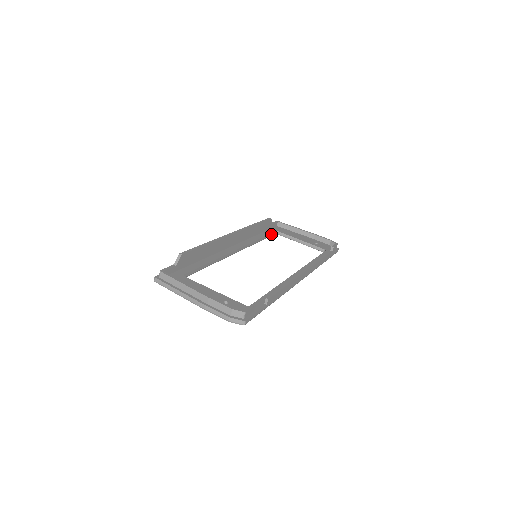
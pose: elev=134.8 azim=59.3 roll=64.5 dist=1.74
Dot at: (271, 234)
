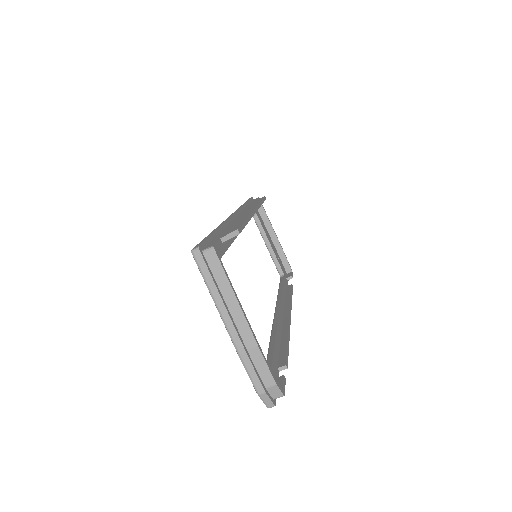
Dot at: occluded
